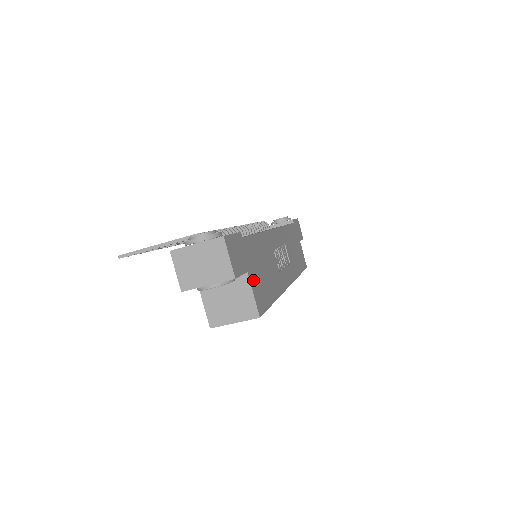
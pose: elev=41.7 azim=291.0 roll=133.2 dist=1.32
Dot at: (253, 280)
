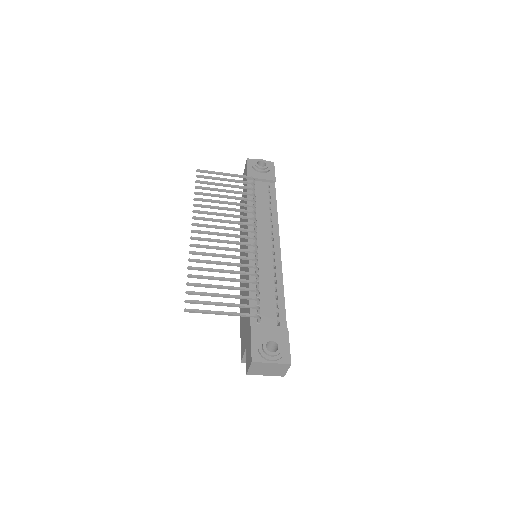
Dot at: occluded
